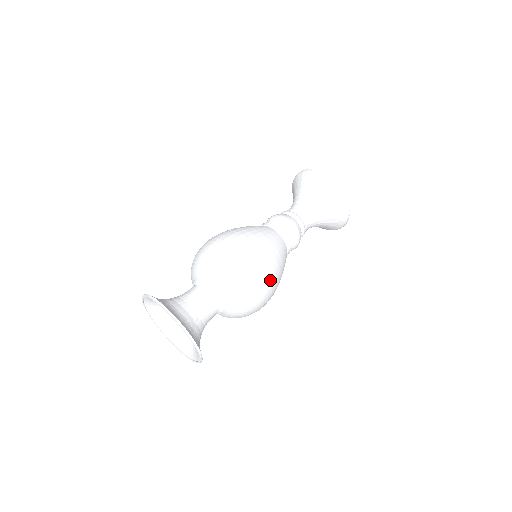
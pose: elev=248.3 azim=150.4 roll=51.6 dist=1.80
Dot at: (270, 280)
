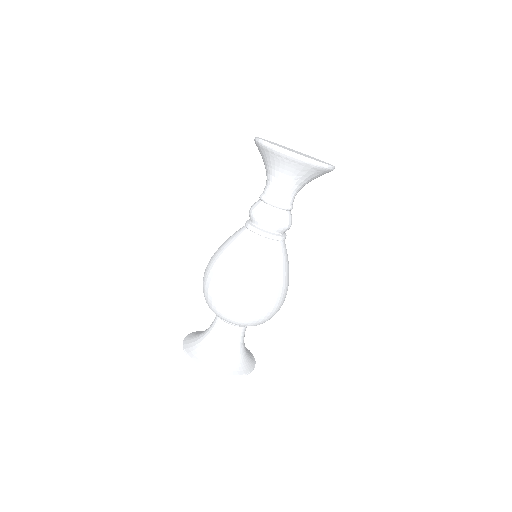
Dot at: (270, 295)
